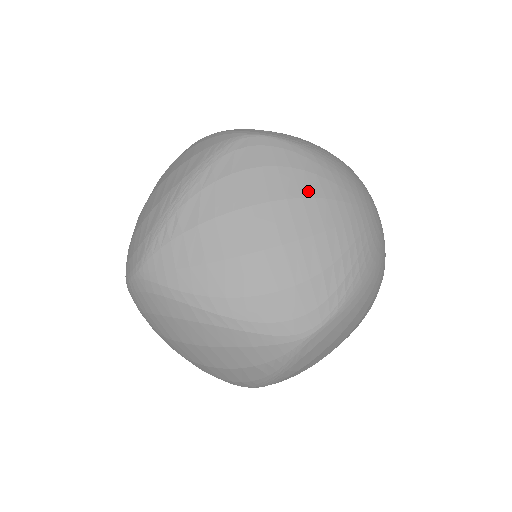
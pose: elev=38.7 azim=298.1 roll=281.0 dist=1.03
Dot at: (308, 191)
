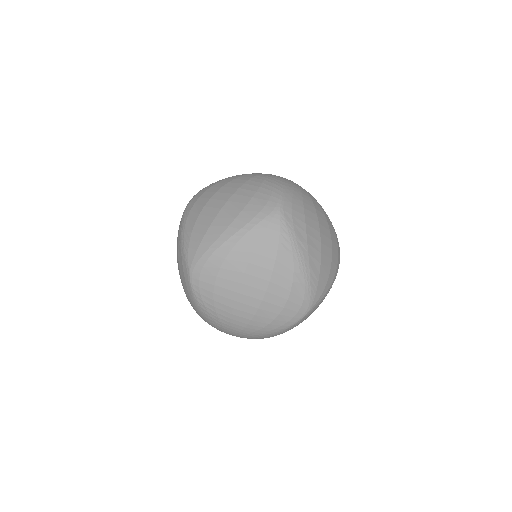
Dot at: (230, 180)
